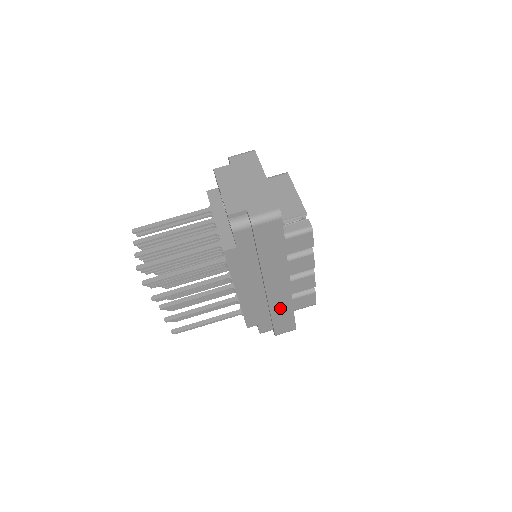
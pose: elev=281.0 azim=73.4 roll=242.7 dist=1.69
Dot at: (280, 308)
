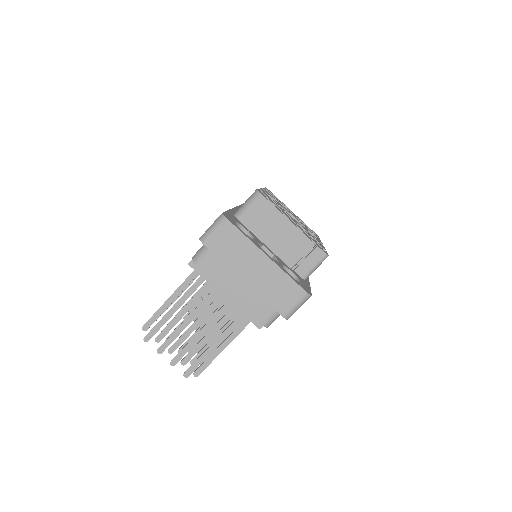
Dot at: occluded
